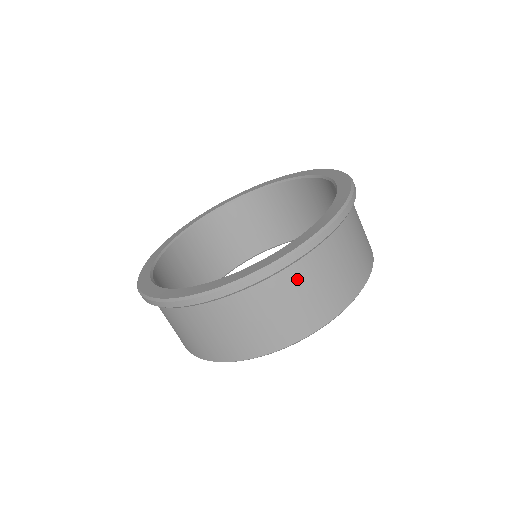
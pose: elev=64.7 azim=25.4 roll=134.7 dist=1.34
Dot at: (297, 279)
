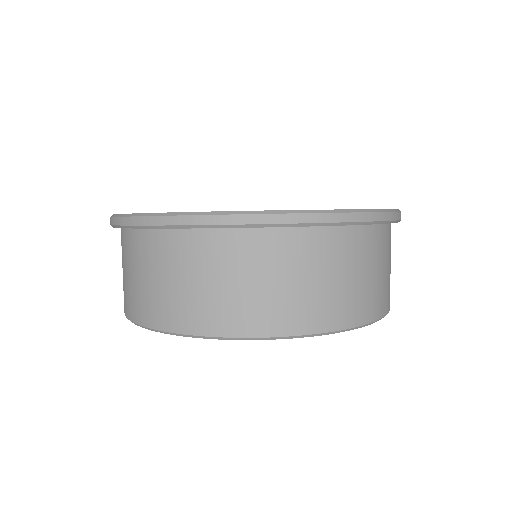
Dot at: (218, 254)
